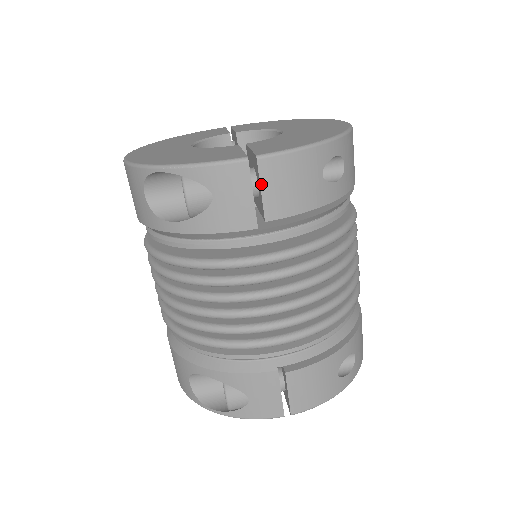
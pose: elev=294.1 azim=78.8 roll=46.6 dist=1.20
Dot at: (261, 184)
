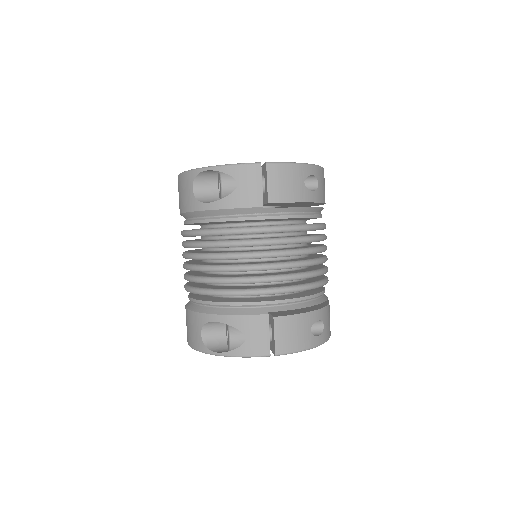
Dot at: (267, 179)
